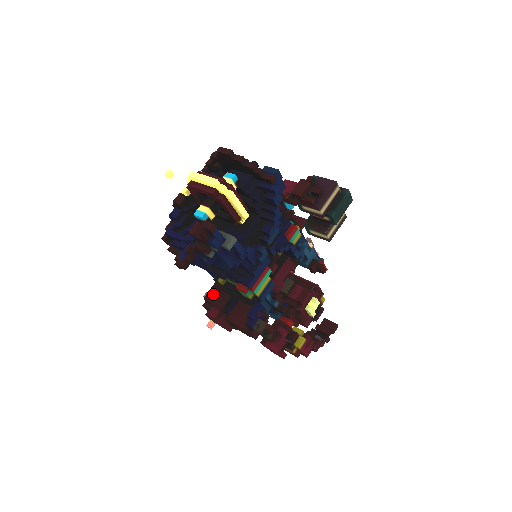
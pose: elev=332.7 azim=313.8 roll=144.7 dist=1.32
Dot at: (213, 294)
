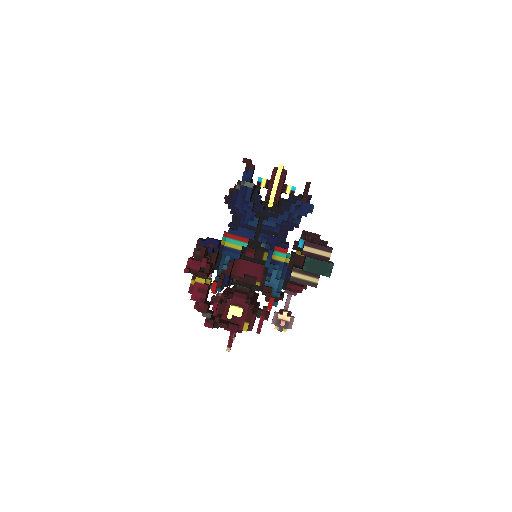
Dot at: (217, 239)
